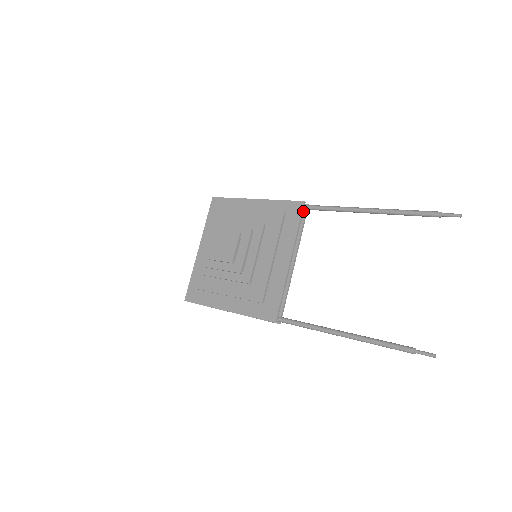
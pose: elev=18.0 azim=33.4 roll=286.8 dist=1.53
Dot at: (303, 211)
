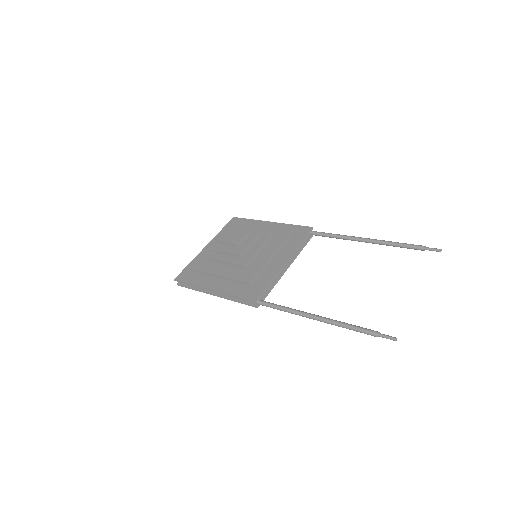
Dot at: (309, 236)
